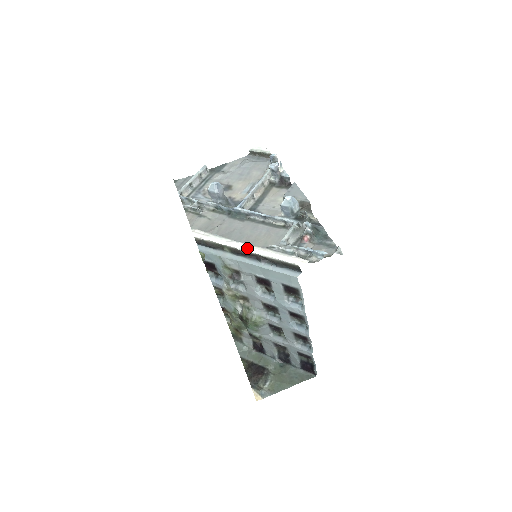
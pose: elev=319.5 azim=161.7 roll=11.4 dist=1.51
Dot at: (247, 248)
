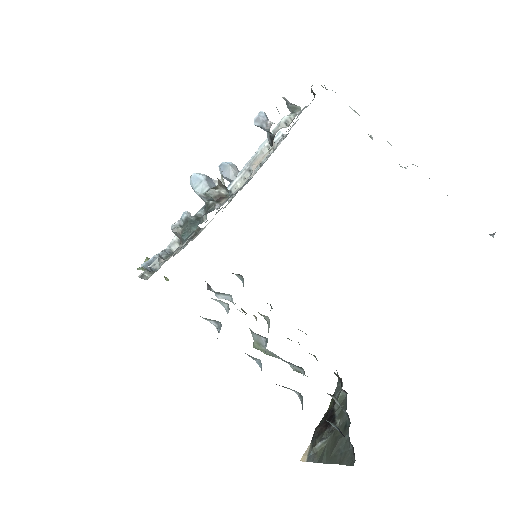
Dot at: occluded
